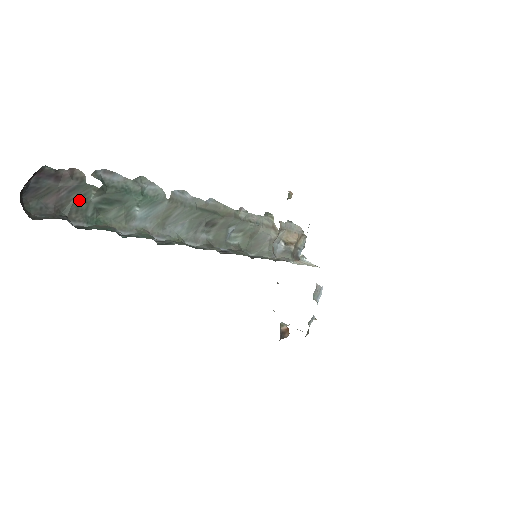
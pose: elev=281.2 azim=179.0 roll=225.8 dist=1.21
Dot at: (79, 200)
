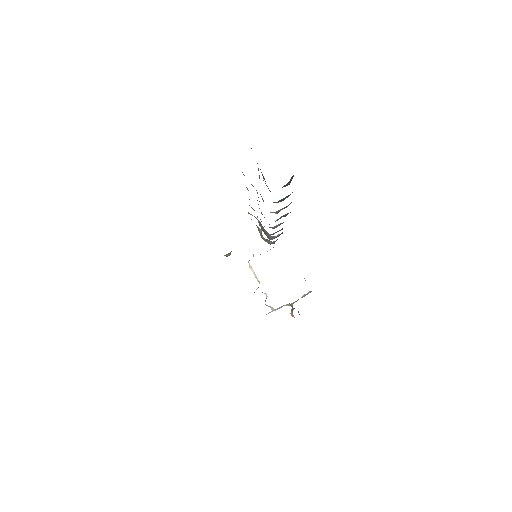
Dot at: occluded
